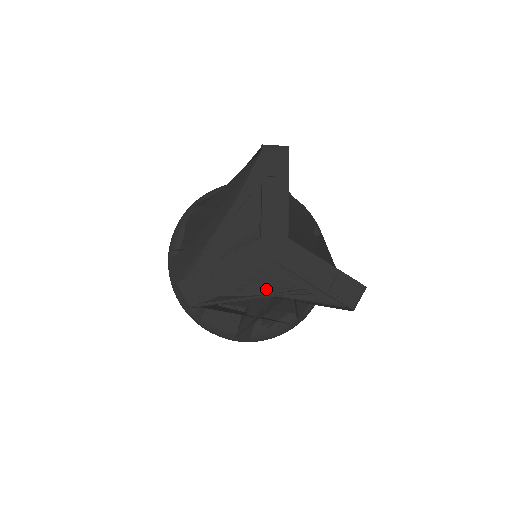
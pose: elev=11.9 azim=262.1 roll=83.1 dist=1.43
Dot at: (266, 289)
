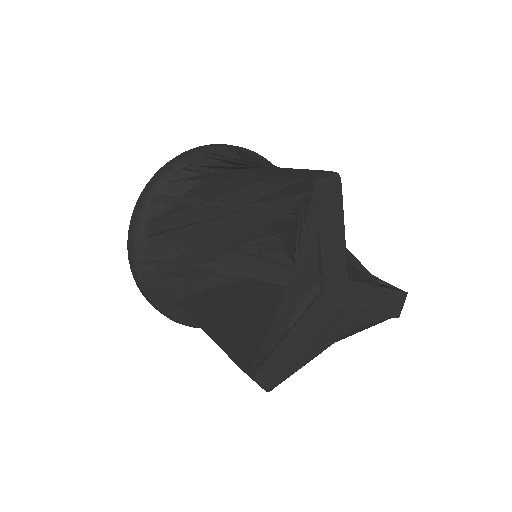
Dot at: (332, 336)
